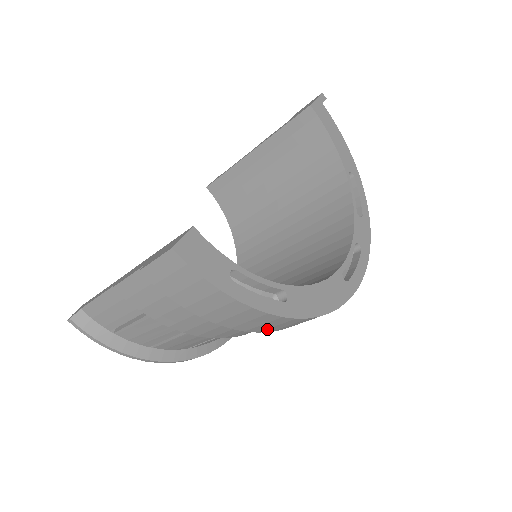
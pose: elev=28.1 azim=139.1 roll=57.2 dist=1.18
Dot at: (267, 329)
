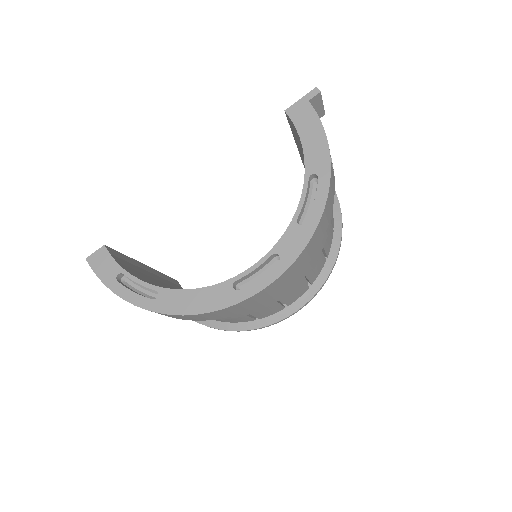
Dot at: (173, 317)
